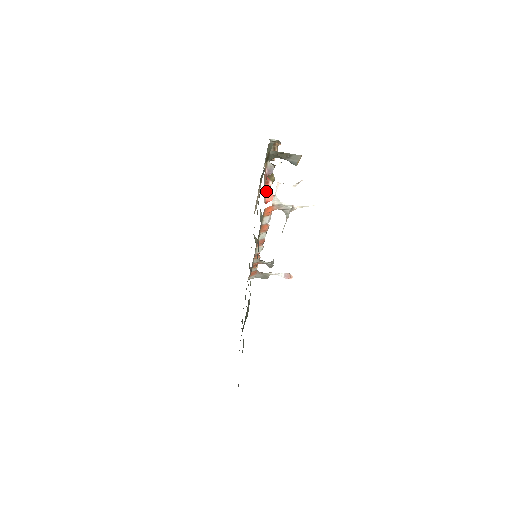
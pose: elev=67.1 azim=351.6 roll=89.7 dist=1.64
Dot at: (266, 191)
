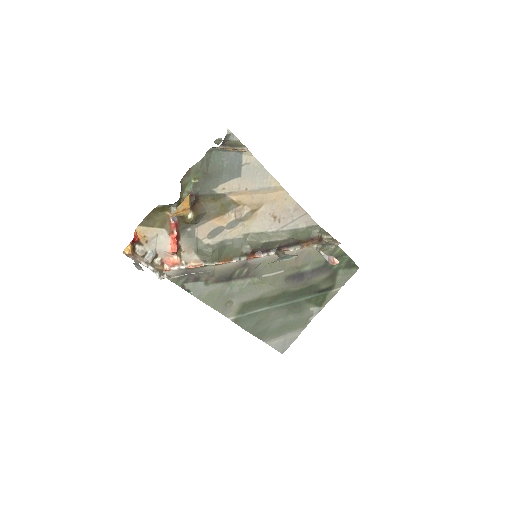
Dot at: (172, 242)
